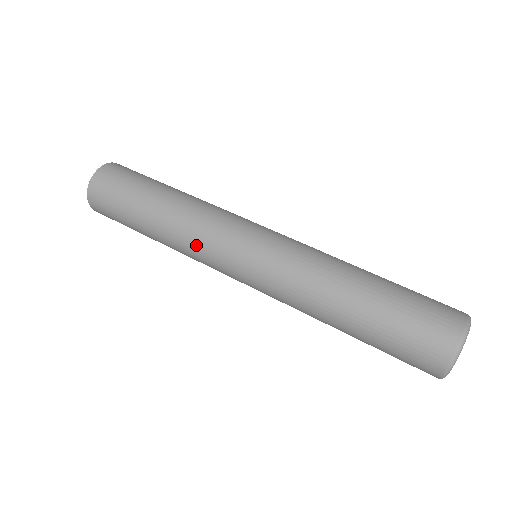
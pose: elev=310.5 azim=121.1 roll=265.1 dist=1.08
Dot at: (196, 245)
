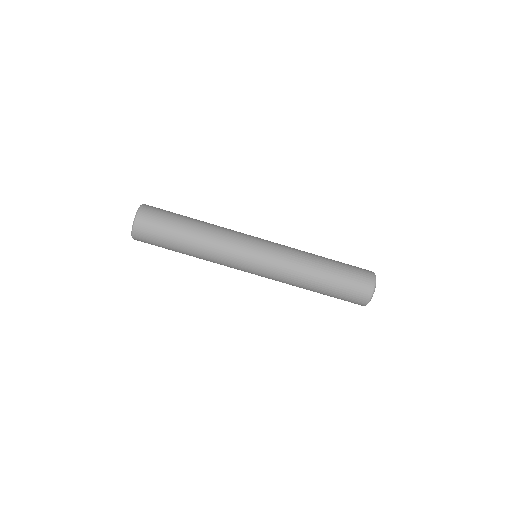
Dot at: (223, 257)
